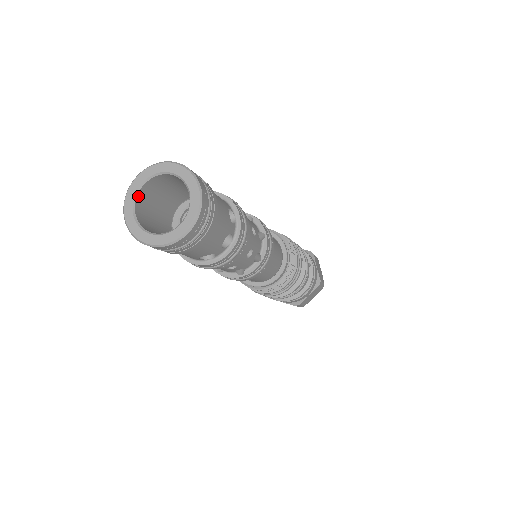
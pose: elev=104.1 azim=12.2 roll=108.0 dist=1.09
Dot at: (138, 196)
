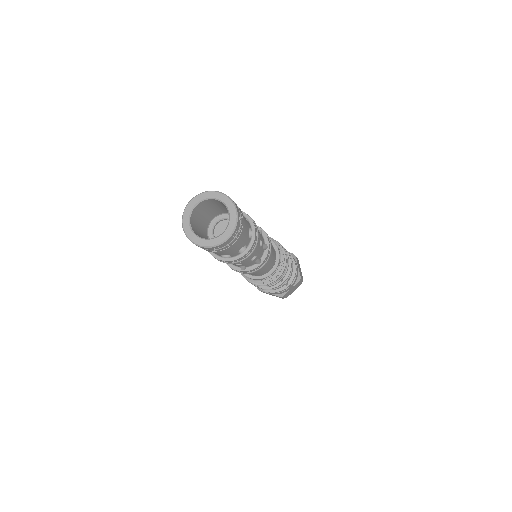
Dot at: (208, 200)
